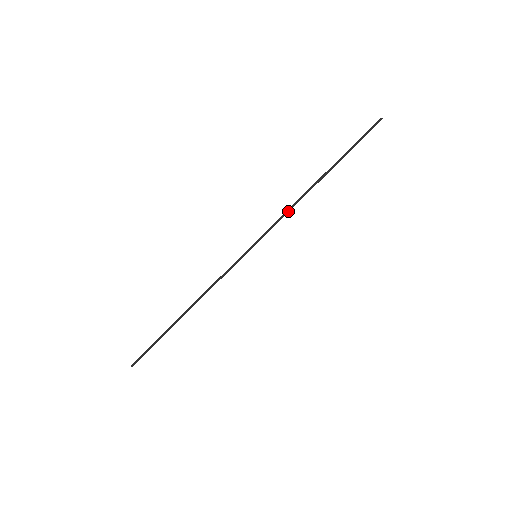
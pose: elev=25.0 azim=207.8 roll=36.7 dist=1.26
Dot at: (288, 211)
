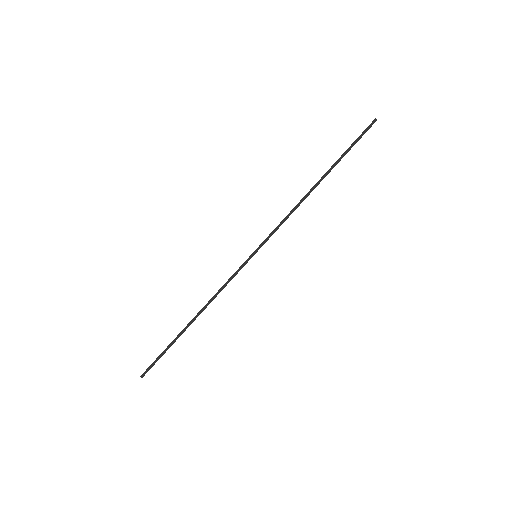
Dot at: (290, 214)
